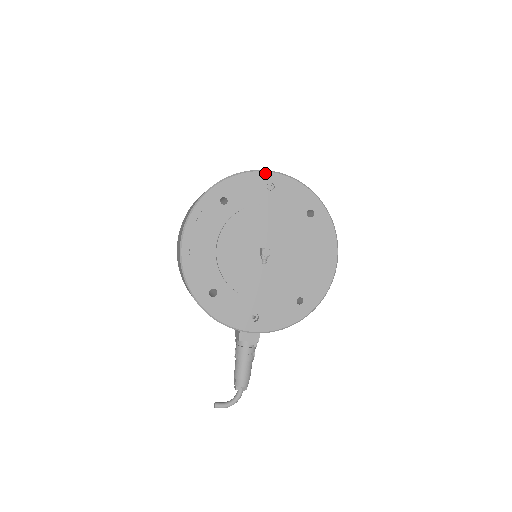
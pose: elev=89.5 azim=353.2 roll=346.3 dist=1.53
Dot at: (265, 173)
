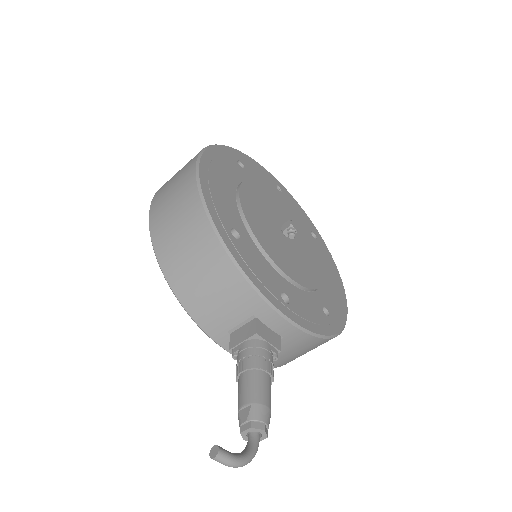
Dot at: (272, 176)
